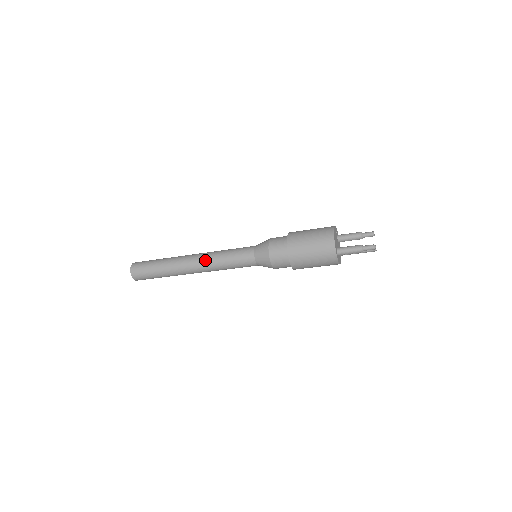
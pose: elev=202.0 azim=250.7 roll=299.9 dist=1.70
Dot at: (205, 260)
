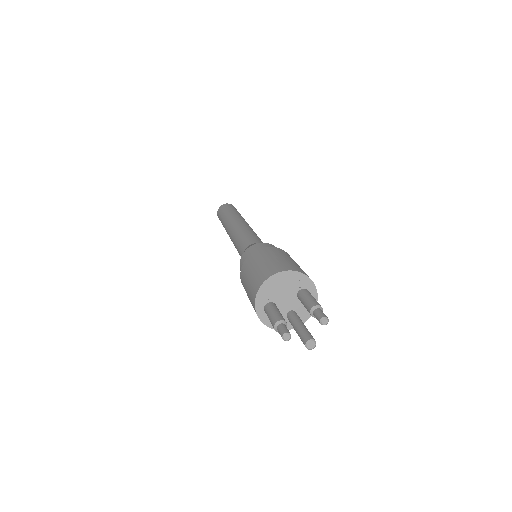
Dot at: (233, 231)
